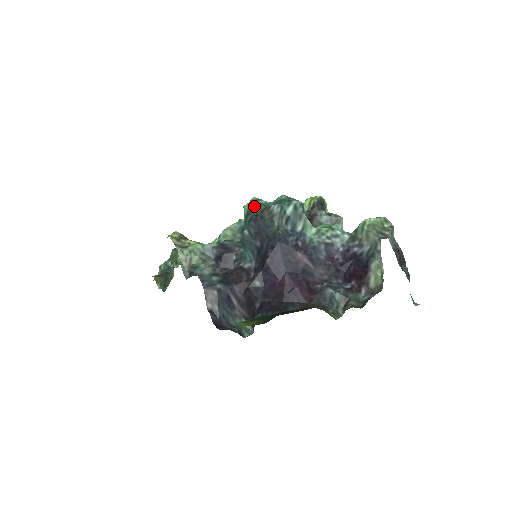
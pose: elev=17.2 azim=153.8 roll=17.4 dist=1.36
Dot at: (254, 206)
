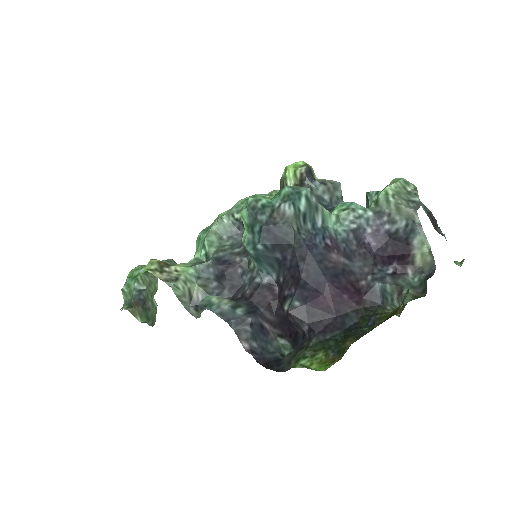
Dot at: (257, 211)
